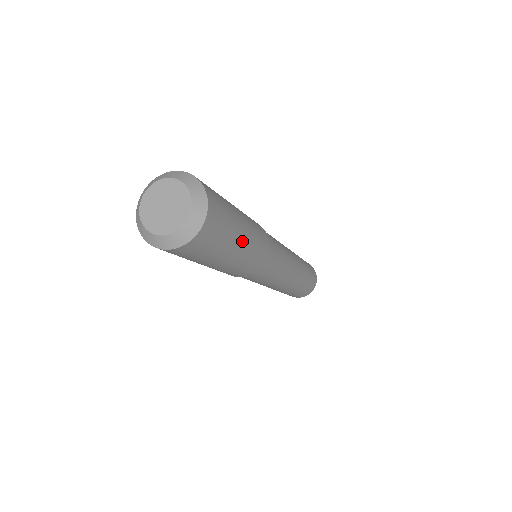
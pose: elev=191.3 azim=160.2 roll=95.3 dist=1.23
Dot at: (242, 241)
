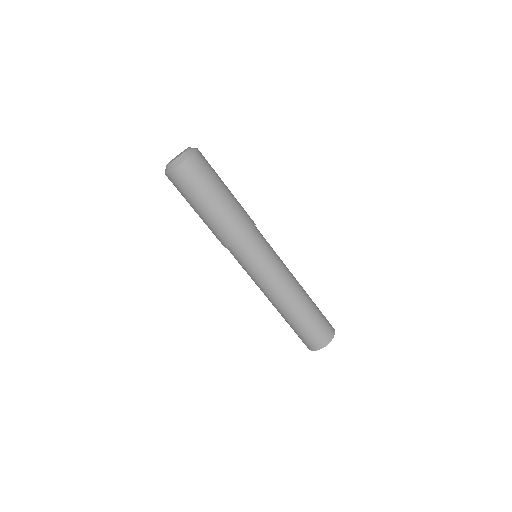
Dot at: (227, 188)
